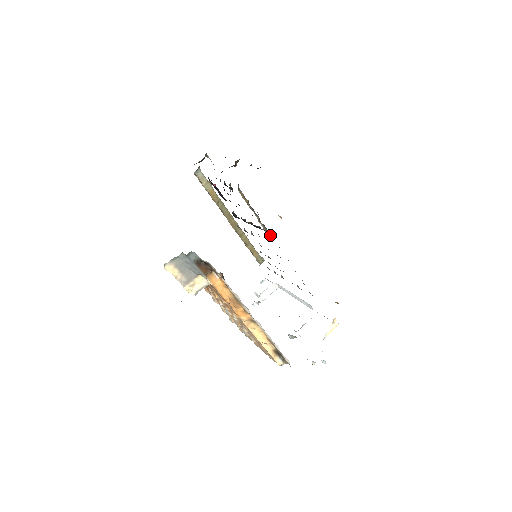
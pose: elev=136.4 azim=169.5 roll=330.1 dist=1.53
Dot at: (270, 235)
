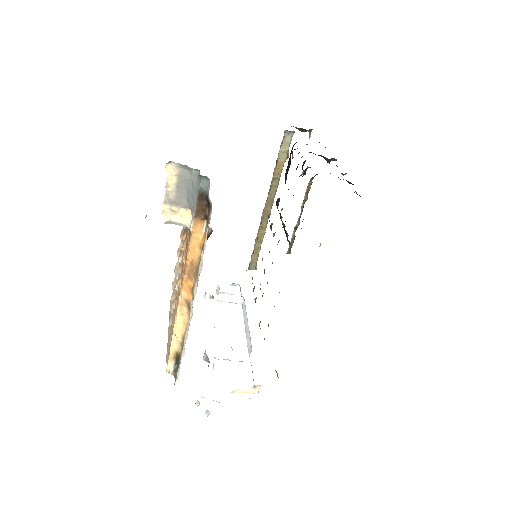
Dot at: (290, 251)
